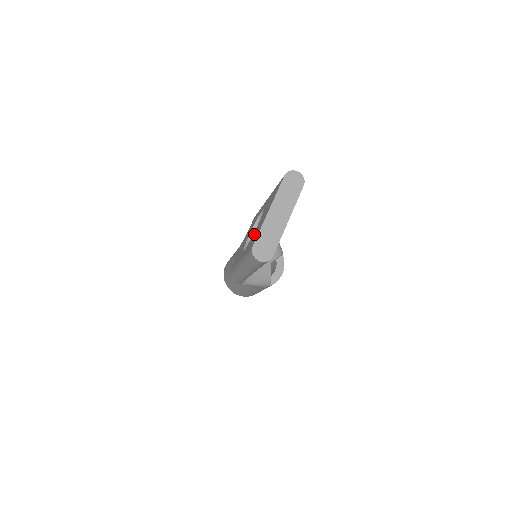
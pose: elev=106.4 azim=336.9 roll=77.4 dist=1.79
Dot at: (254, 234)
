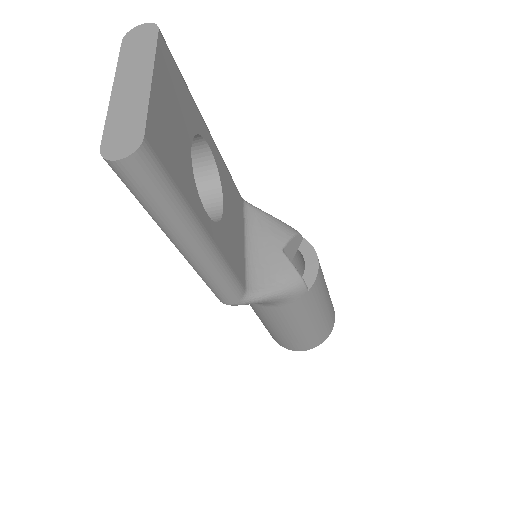
Dot at: occluded
